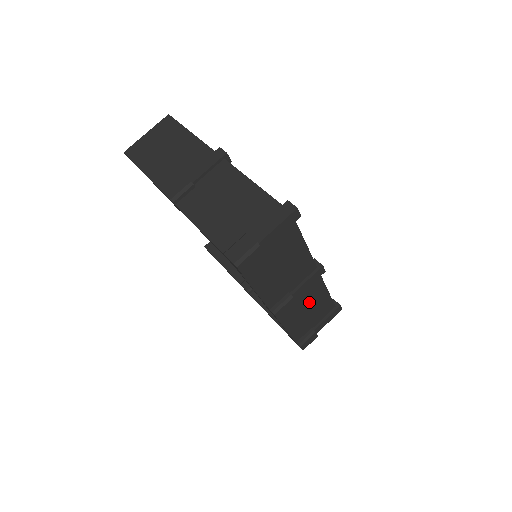
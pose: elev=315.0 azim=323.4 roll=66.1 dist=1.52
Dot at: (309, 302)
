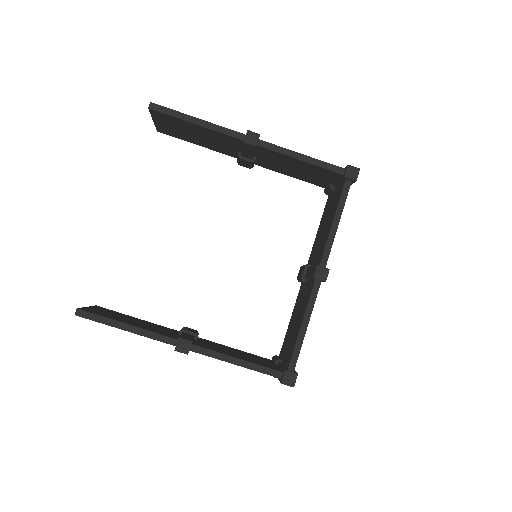
Dot at: occluded
